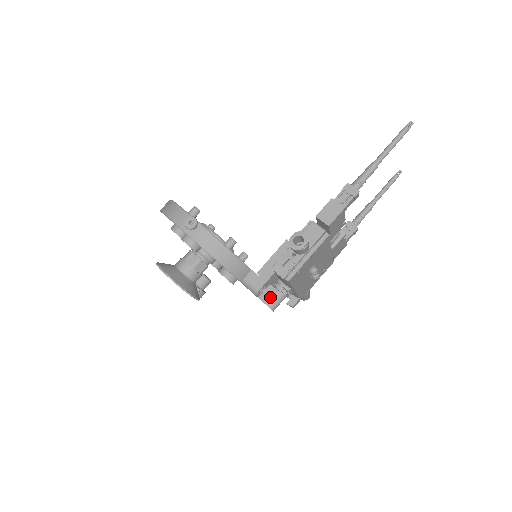
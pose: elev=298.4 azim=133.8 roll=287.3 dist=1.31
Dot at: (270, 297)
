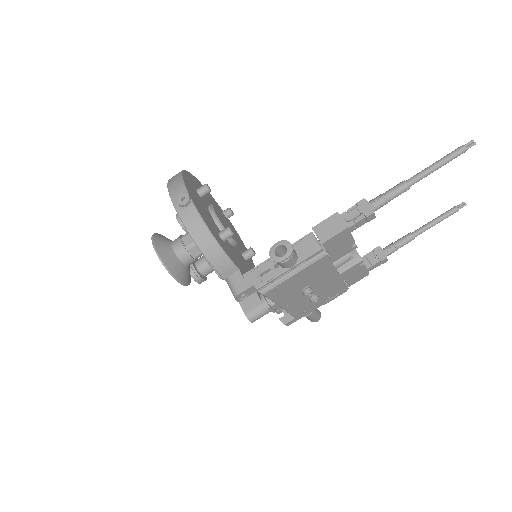
Dot at: (251, 306)
